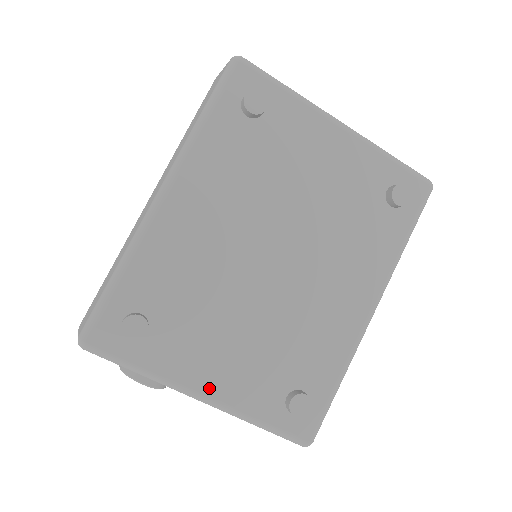
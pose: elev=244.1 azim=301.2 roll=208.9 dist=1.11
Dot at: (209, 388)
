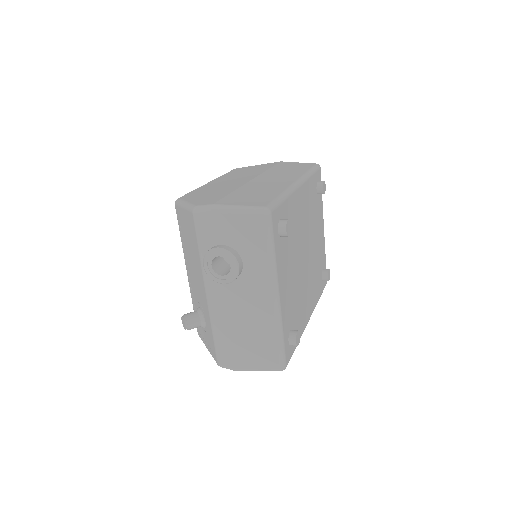
Dot at: (281, 293)
